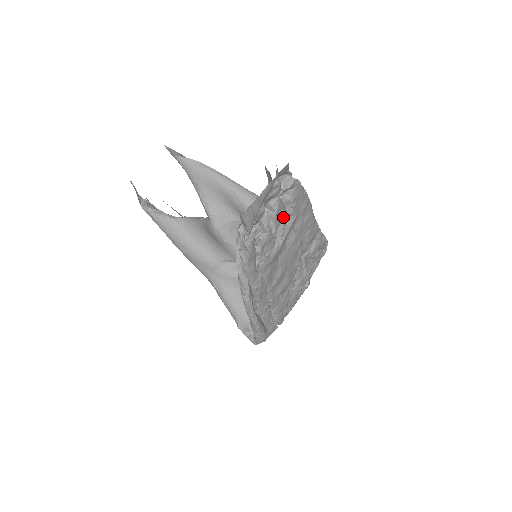
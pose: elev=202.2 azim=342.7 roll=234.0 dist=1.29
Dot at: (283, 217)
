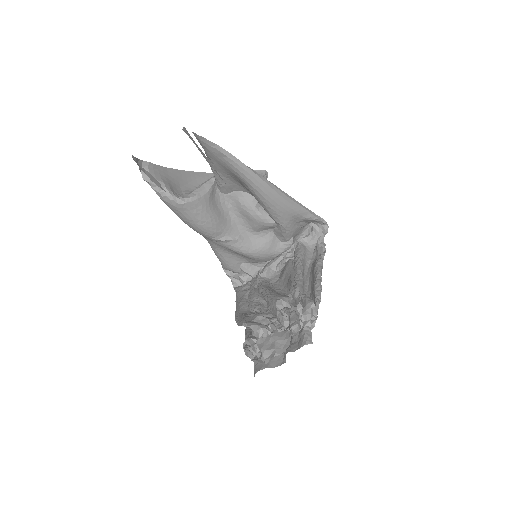
Dot at: occluded
